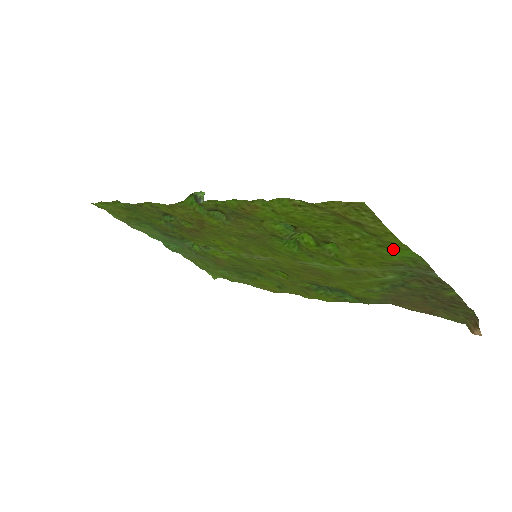
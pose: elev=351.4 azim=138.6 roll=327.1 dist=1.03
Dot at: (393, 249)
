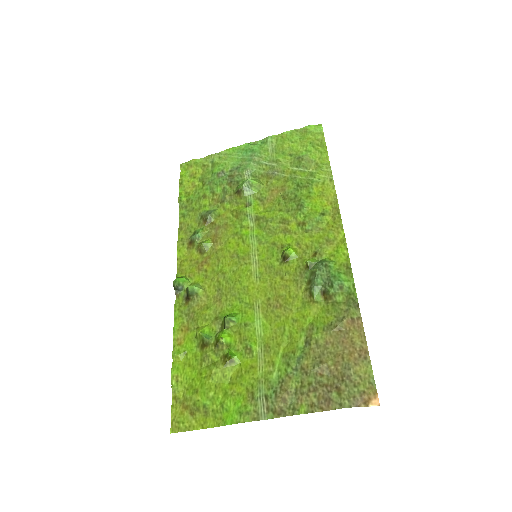
Dot at: (224, 413)
